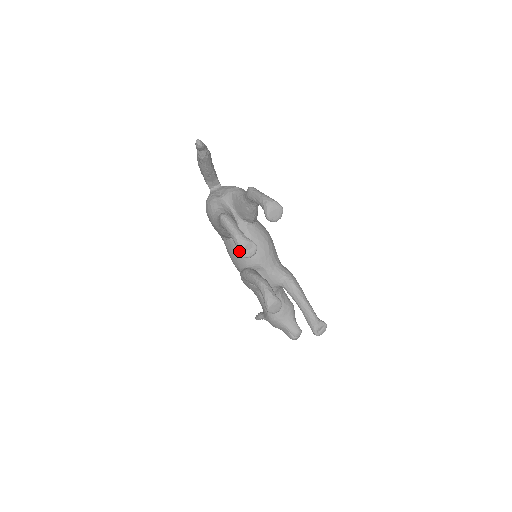
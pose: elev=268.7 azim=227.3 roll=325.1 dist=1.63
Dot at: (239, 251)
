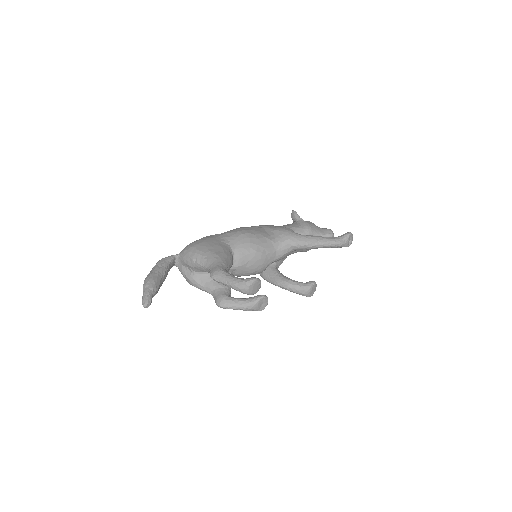
Dot at: occluded
